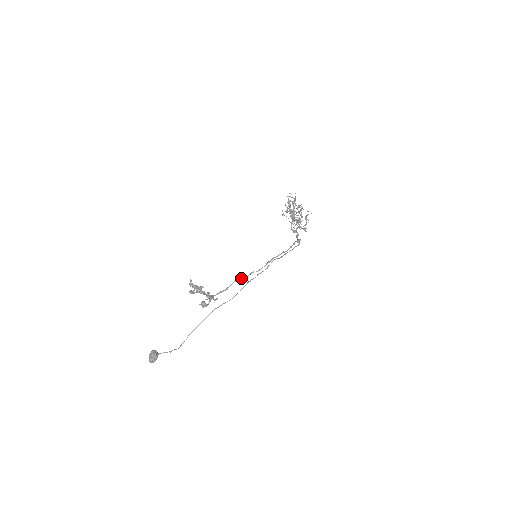
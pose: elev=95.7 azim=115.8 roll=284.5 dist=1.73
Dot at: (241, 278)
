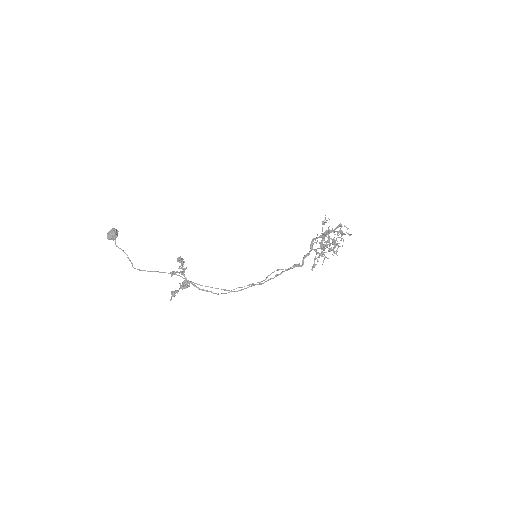
Dot at: occluded
